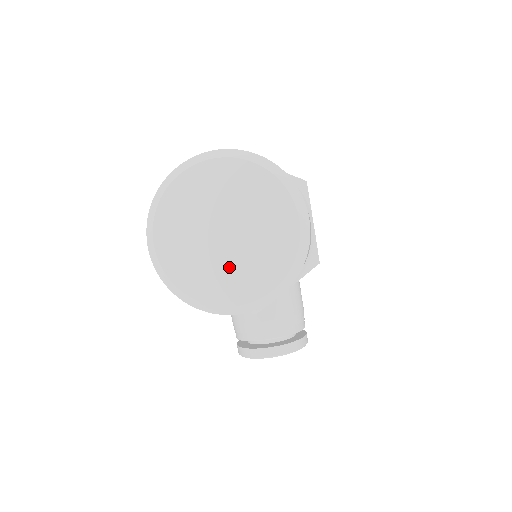
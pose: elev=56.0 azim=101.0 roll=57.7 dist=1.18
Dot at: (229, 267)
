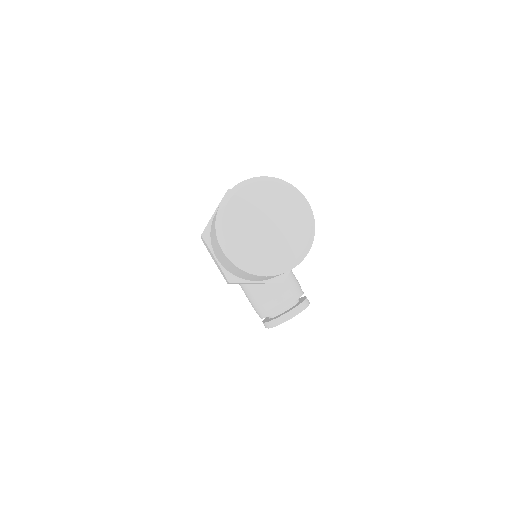
Dot at: (277, 244)
